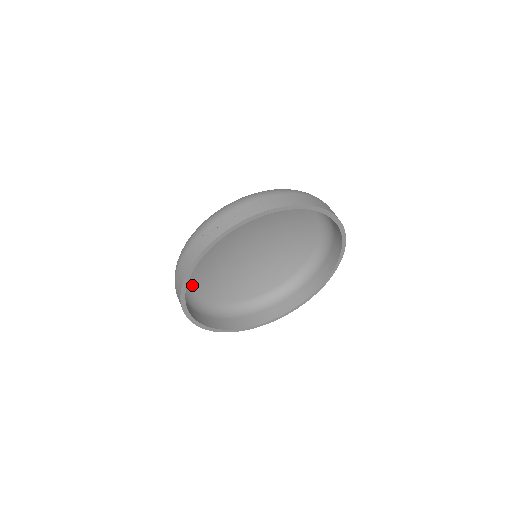
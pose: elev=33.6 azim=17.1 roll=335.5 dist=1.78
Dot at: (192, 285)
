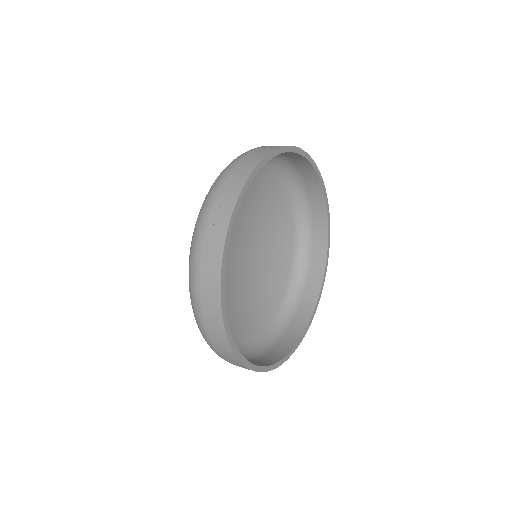
Dot at: occluded
